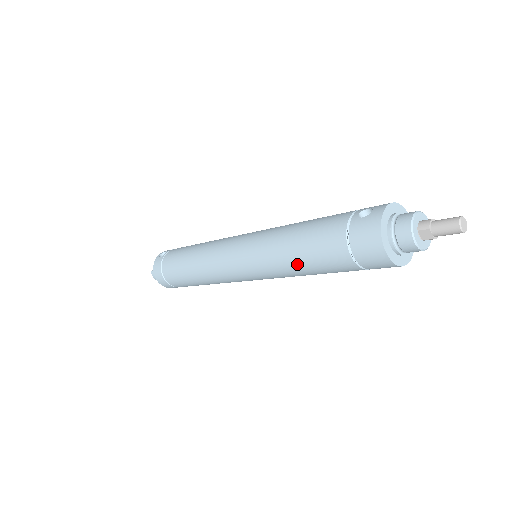
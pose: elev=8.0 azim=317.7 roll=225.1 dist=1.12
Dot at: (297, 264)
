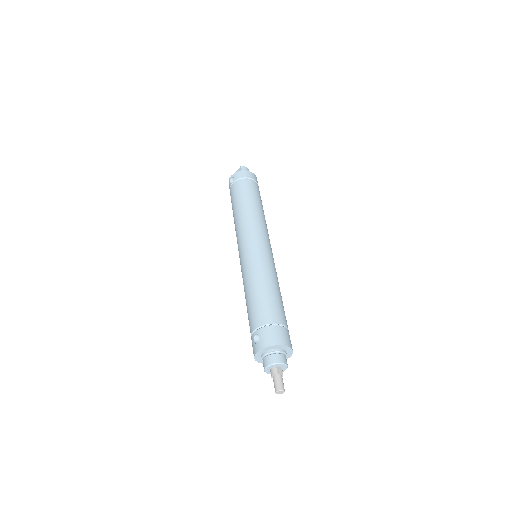
Dot at: occluded
